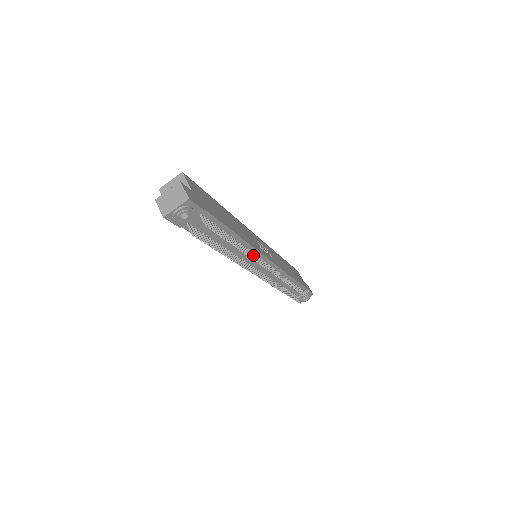
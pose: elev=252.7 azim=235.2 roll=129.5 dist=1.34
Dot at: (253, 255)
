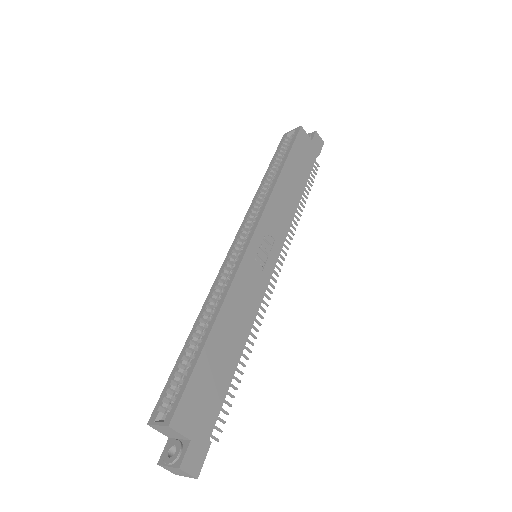
Dot at: (258, 314)
